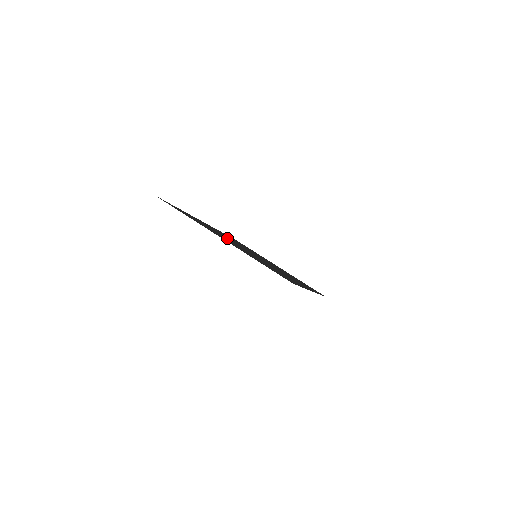
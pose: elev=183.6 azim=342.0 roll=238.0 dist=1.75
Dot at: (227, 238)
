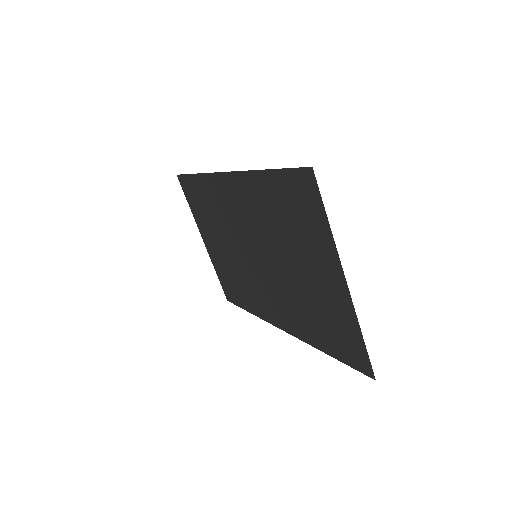
Dot at: (270, 233)
